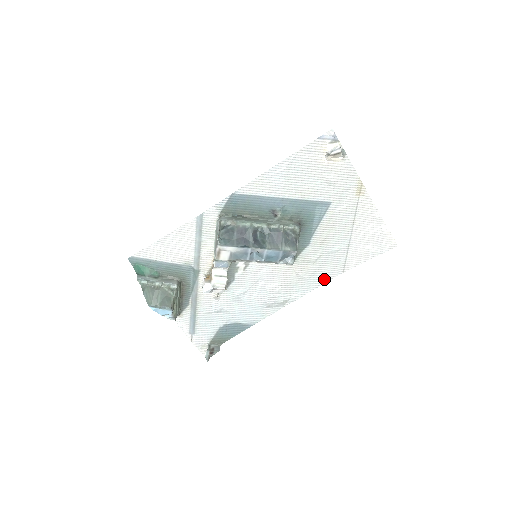
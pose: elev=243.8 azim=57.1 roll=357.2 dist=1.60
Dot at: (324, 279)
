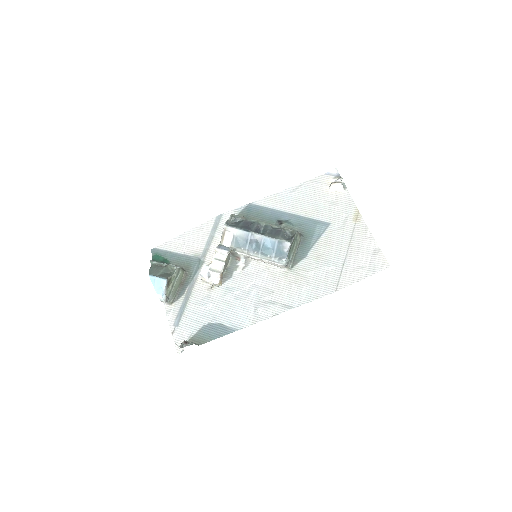
Dot at: (316, 295)
